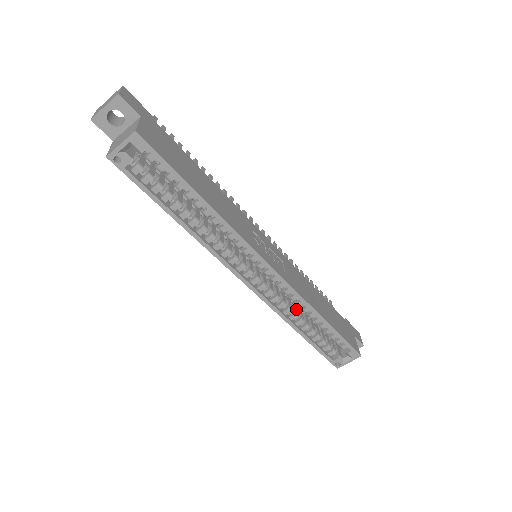
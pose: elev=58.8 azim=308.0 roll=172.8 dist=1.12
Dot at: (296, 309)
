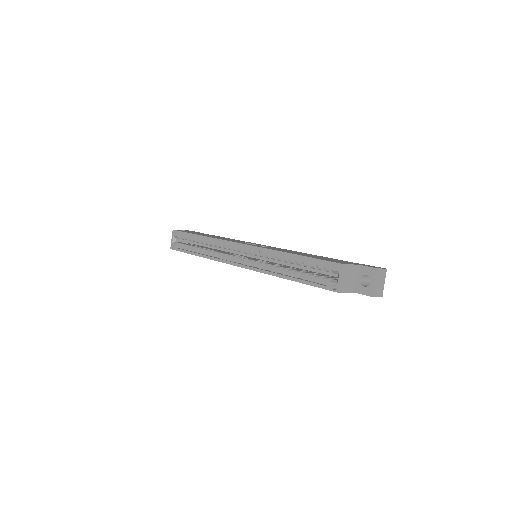
Dot at: (283, 266)
